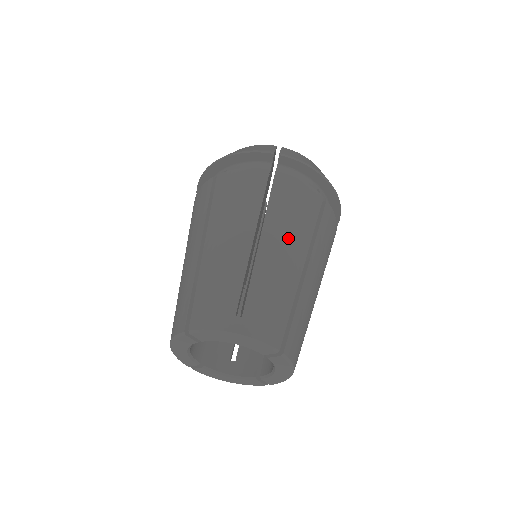
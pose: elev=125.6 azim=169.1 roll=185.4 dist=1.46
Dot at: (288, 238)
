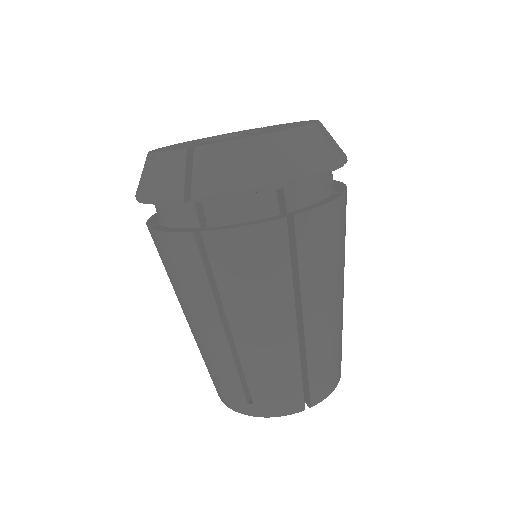
Dot at: (261, 313)
